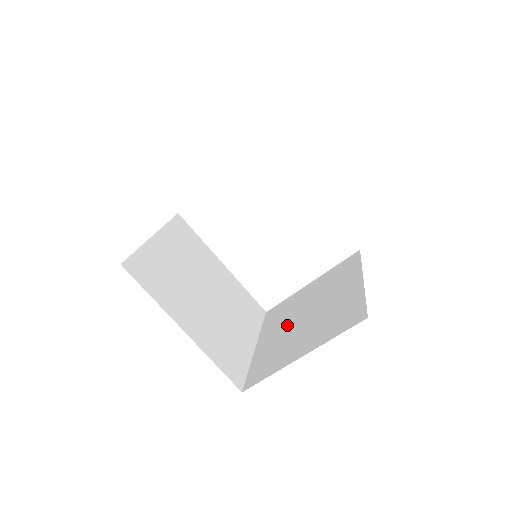
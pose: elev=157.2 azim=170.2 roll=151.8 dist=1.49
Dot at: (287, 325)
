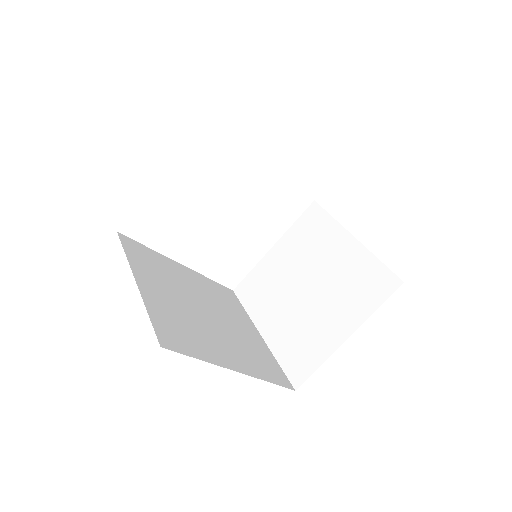
Dot at: (287, 303)
